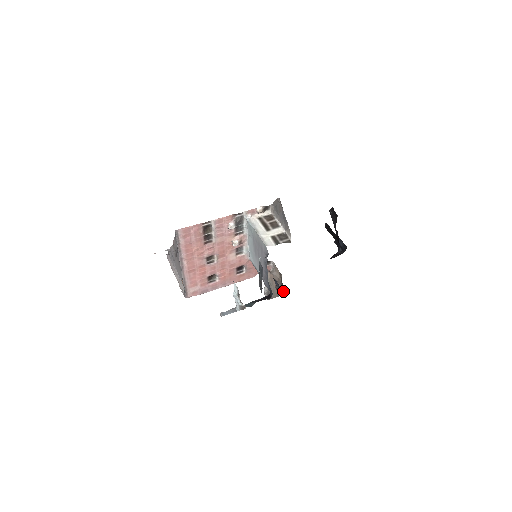
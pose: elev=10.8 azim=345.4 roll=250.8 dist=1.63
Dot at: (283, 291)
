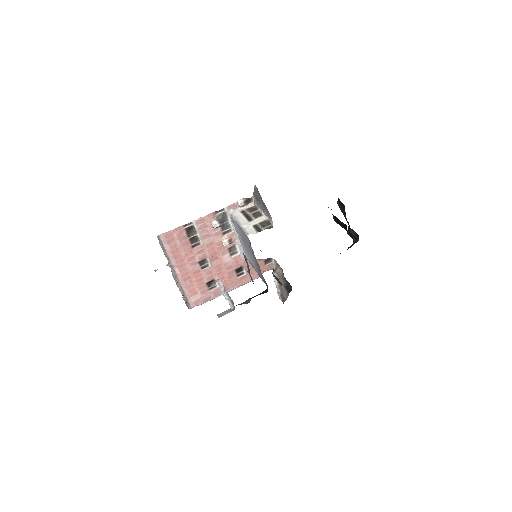
Dot at: (289, 287)
